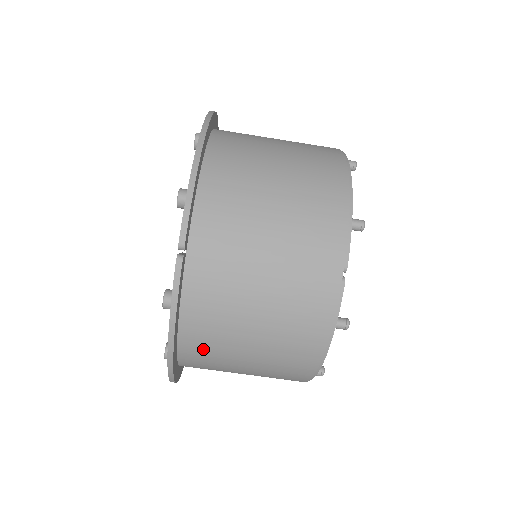
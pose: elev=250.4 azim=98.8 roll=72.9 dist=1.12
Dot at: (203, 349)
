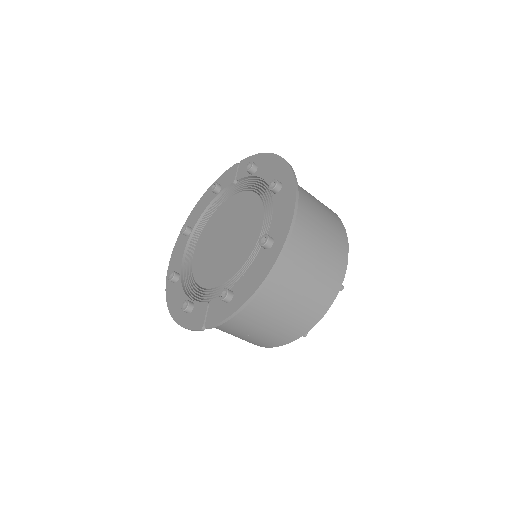
Dot at: occluded
